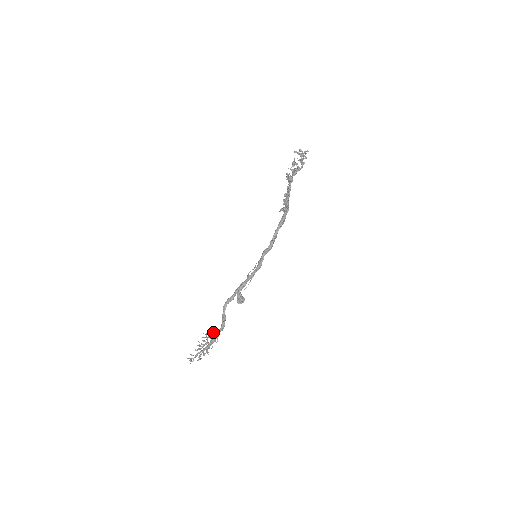
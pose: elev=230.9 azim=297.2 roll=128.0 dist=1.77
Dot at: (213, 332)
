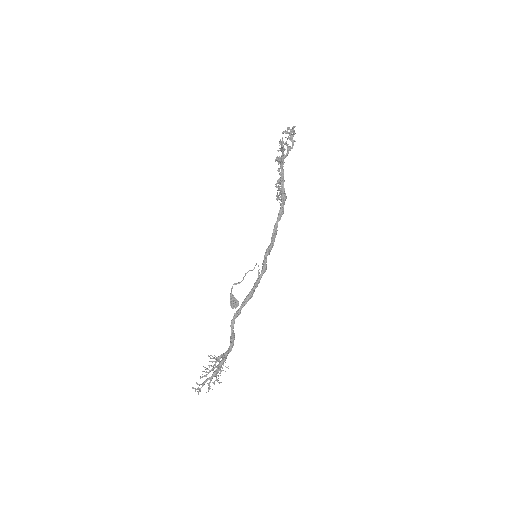
Dot at: occluded
